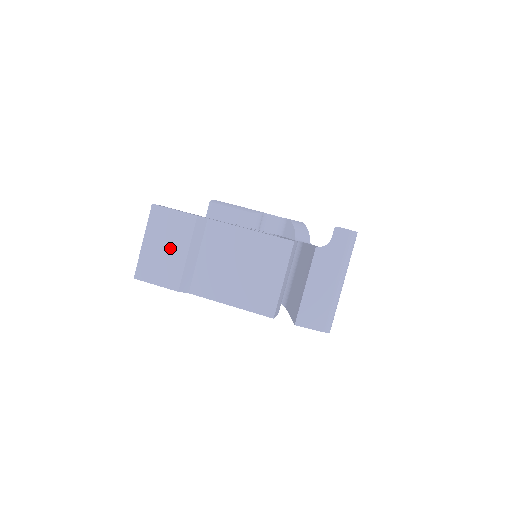
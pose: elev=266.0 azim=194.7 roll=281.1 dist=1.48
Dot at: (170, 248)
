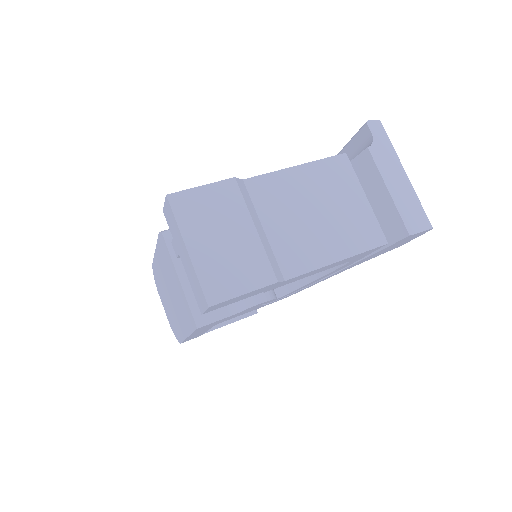
Dot at: (229, 235)
